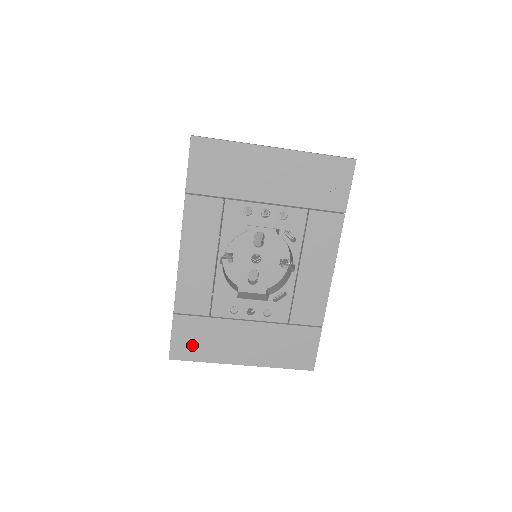
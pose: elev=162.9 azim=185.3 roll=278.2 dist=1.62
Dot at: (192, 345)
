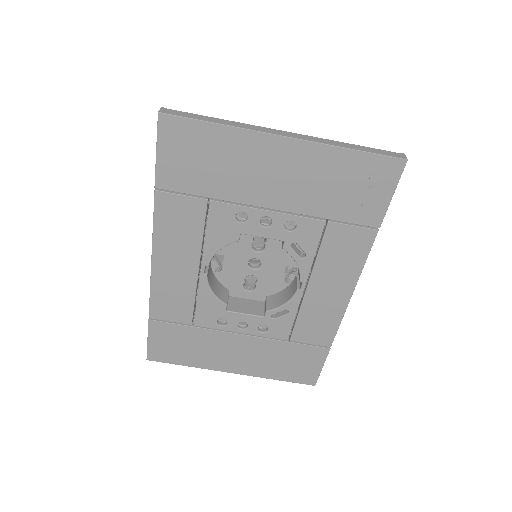
Dot at: (172, 350)
